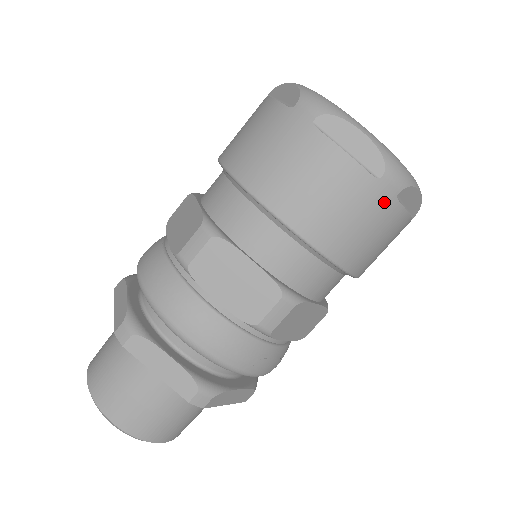
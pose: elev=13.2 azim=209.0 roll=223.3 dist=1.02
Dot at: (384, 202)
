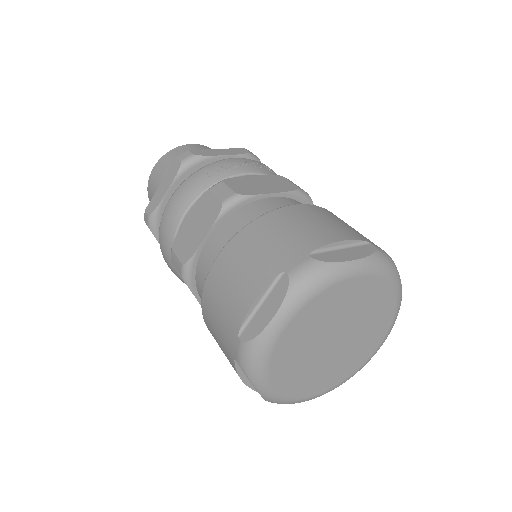
Dot at: occluded
